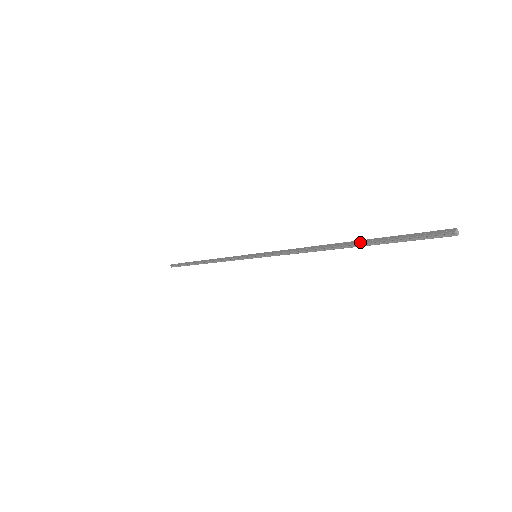
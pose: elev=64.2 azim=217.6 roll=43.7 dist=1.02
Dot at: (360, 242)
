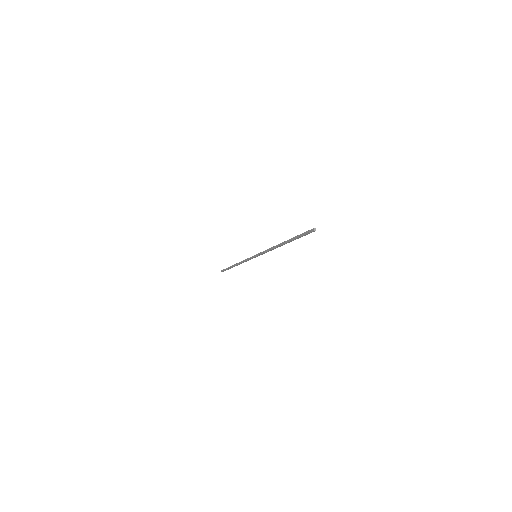
Dot at: (289, 239)
